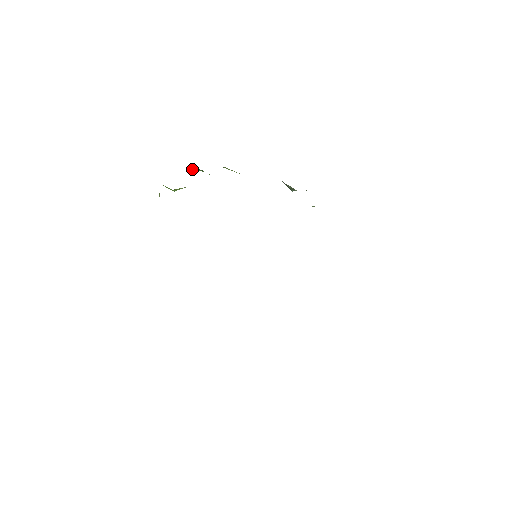
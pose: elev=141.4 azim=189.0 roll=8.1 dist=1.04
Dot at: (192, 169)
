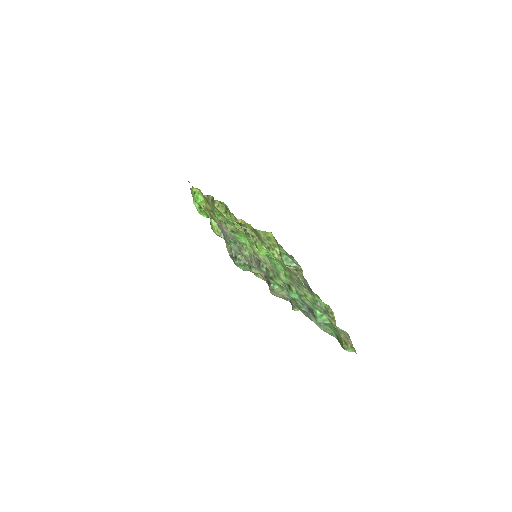
Dot at: (197, 205)
